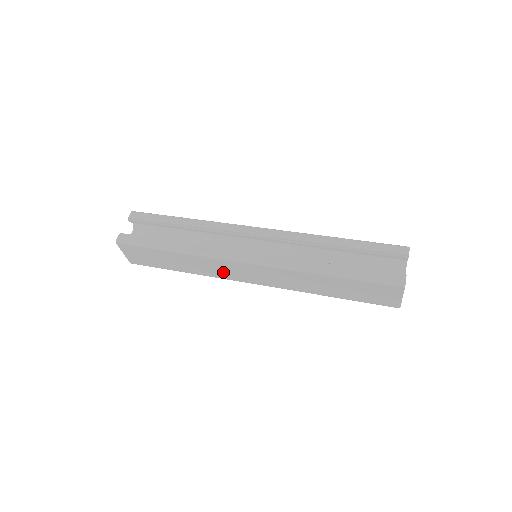
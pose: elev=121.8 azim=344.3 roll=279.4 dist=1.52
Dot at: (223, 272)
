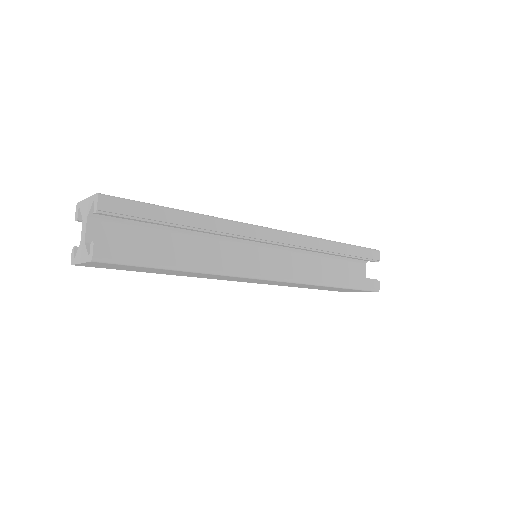
Dot at: (222, 278)
